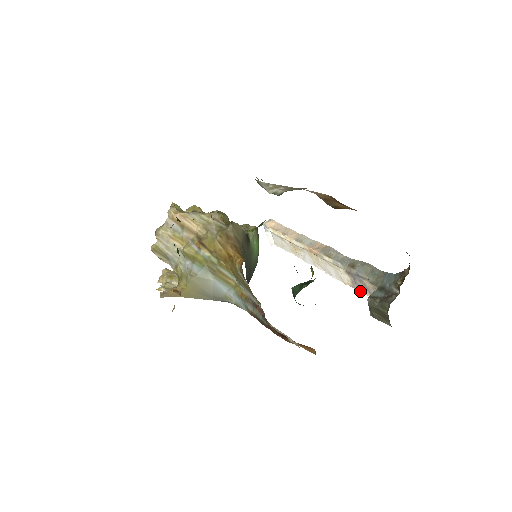
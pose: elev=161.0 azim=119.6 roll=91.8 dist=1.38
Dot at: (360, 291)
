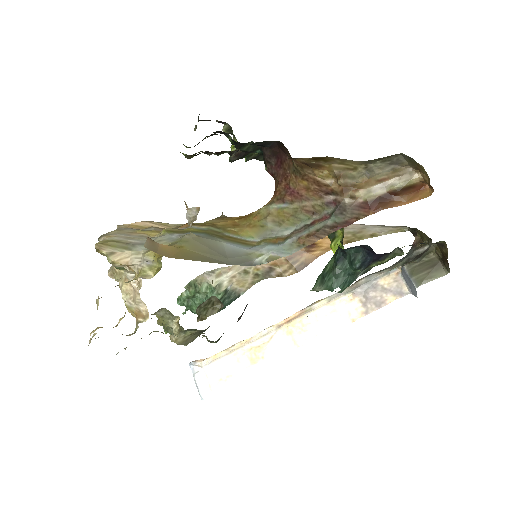
Dot at: (378, 307)
